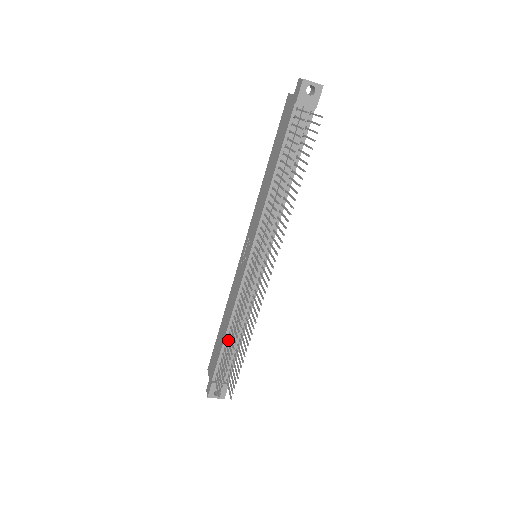
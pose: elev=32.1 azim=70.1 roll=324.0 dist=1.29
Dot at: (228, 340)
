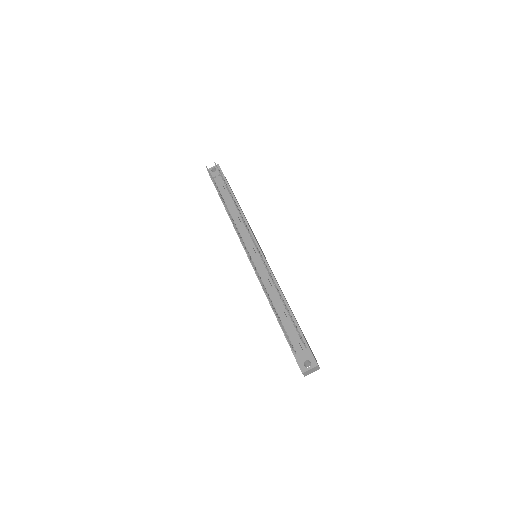
Dot at: occluded
